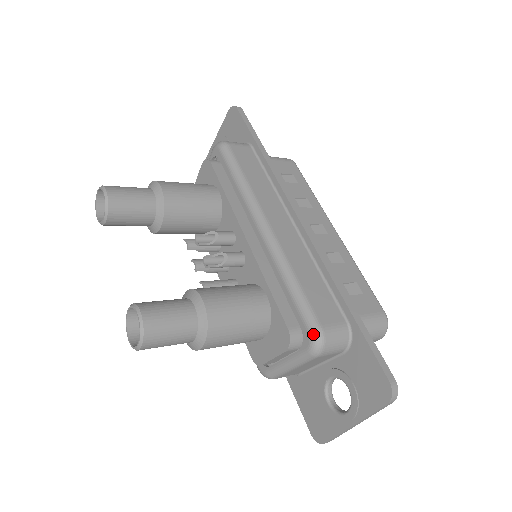
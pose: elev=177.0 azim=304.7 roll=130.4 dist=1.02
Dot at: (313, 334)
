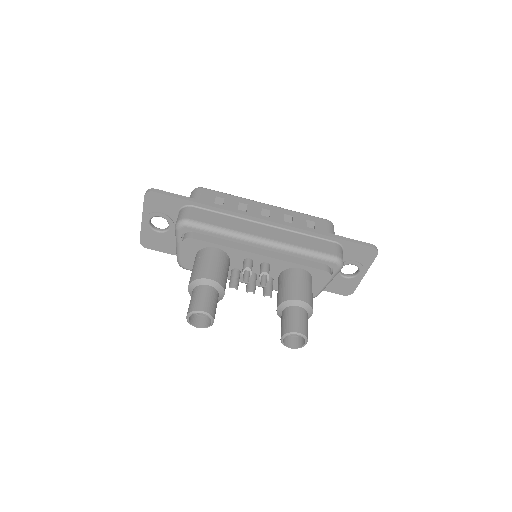
Dot at: (337, 262)
